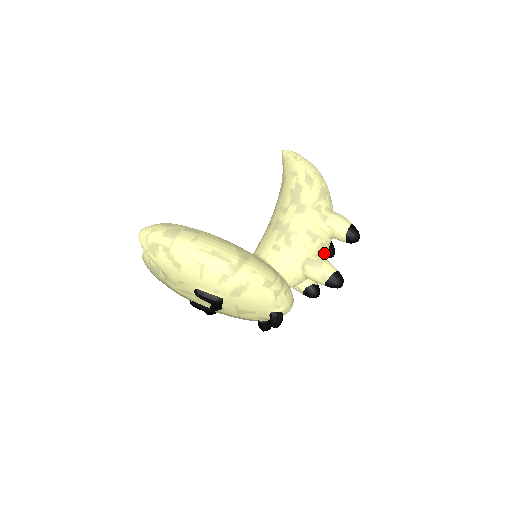
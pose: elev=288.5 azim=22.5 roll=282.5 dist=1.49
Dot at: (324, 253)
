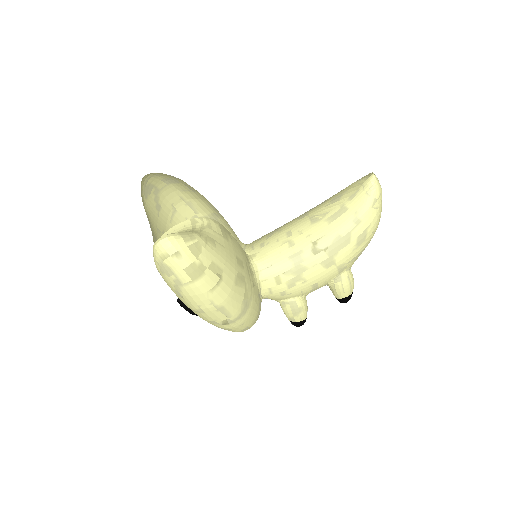
Dot at: occluded
